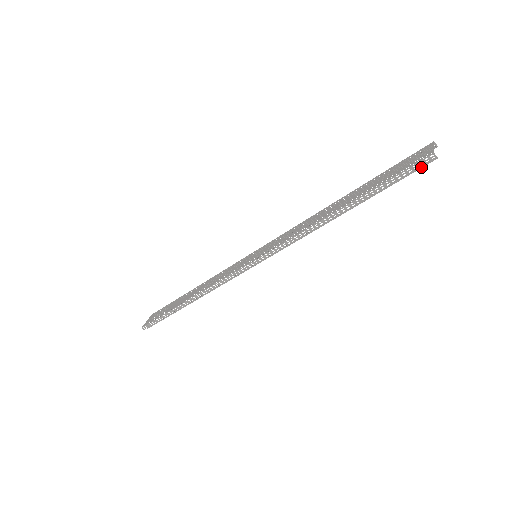
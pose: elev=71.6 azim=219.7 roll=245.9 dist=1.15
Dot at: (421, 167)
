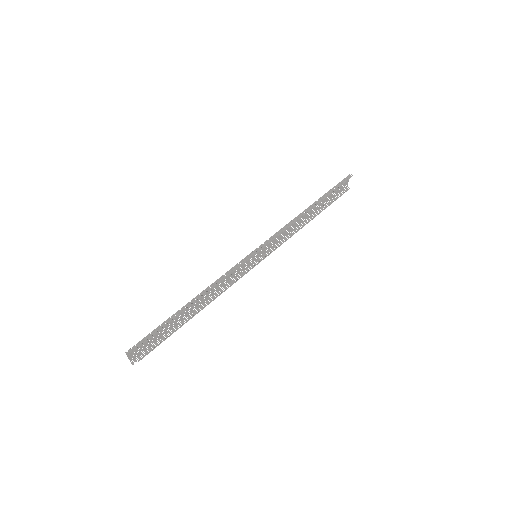
Dot at: occluded
